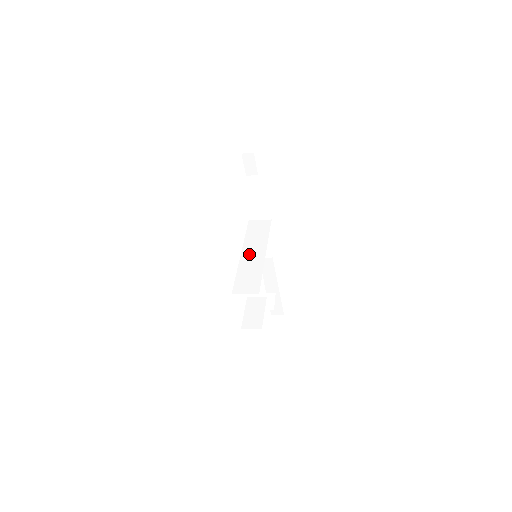
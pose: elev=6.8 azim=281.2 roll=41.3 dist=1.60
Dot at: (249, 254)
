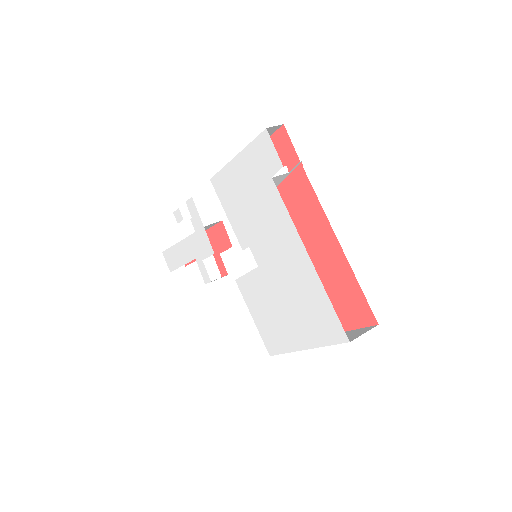
Dot at: occluded
